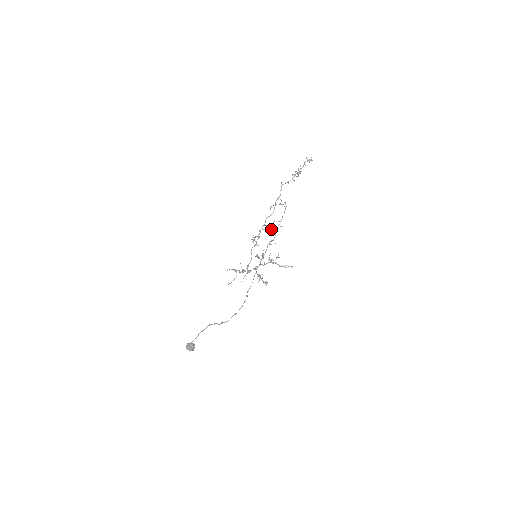
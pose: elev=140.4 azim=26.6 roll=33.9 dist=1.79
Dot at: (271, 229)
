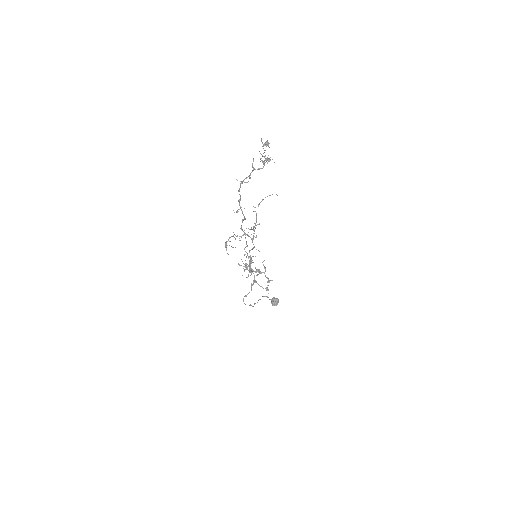
Dot at: (248, 235)
